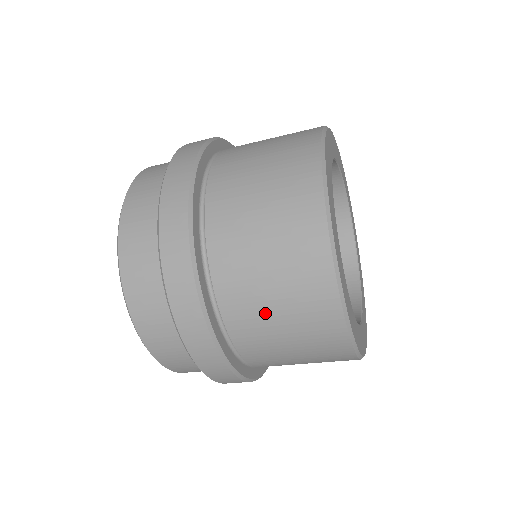
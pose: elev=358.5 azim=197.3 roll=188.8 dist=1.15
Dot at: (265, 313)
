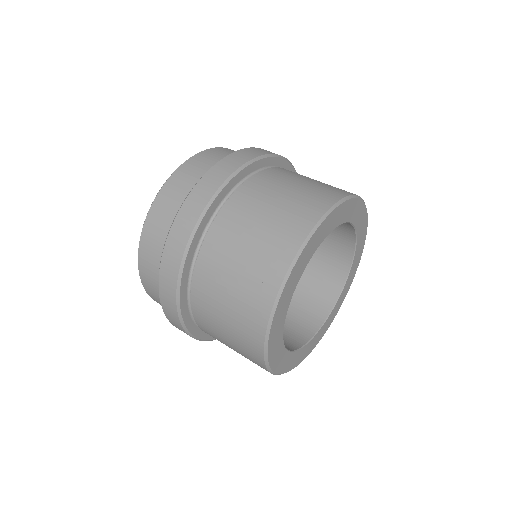
Dot at: occluded
